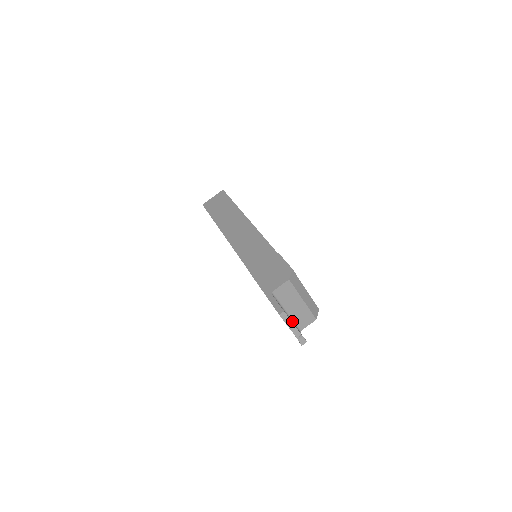
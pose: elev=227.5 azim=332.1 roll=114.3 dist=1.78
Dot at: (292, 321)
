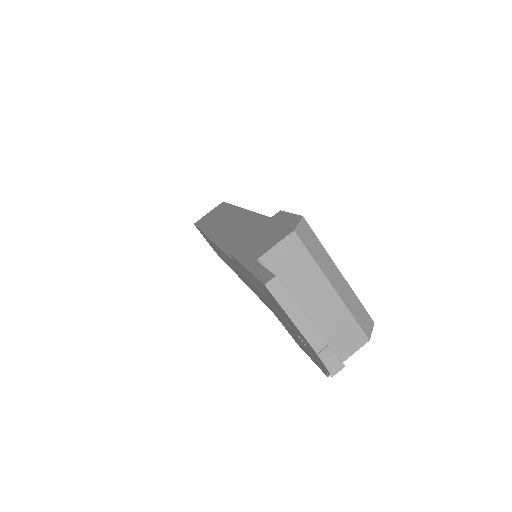
Dot at: occluded
